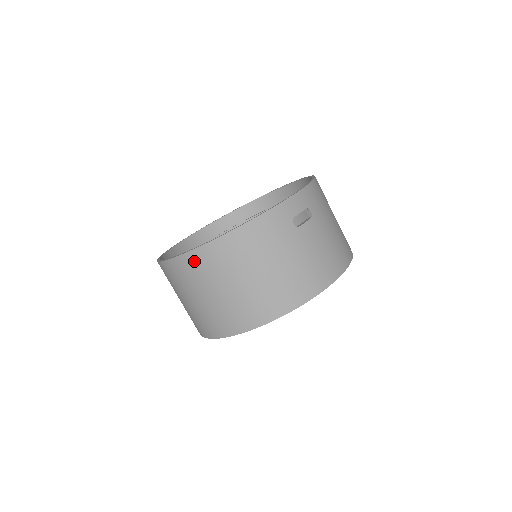
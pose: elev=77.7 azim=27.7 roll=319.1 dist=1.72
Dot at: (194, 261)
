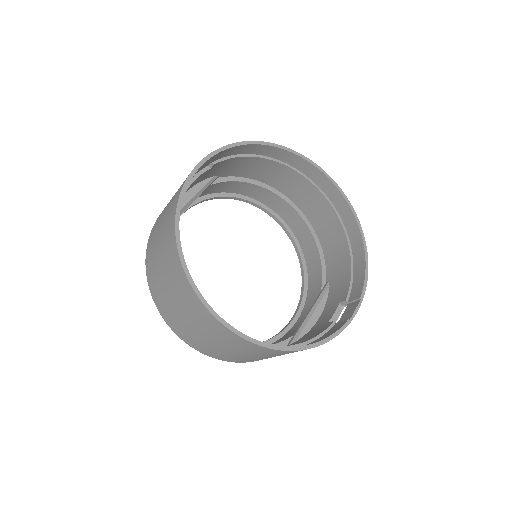
Dot at: (252, 347)
